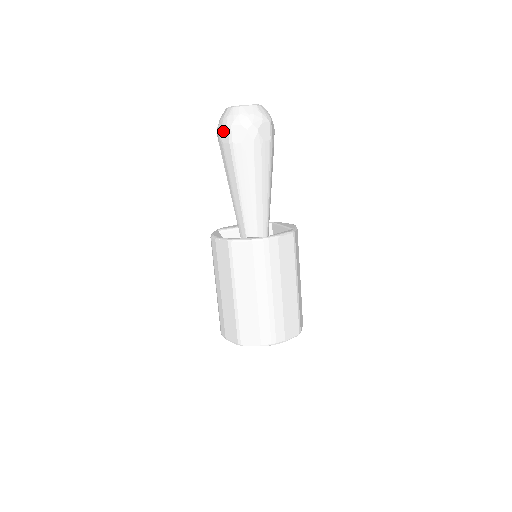
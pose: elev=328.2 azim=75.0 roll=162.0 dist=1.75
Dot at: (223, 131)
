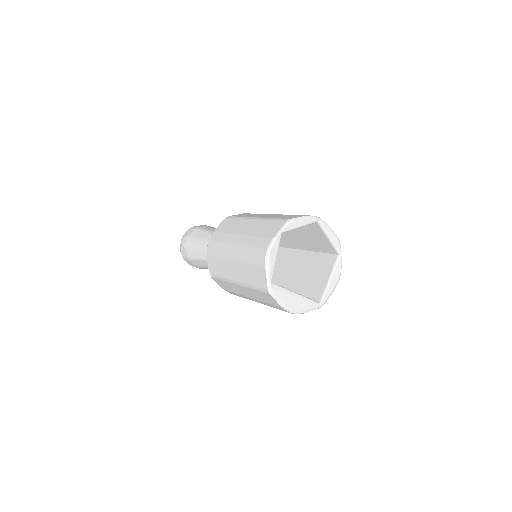
Dot at: (187, 233)
